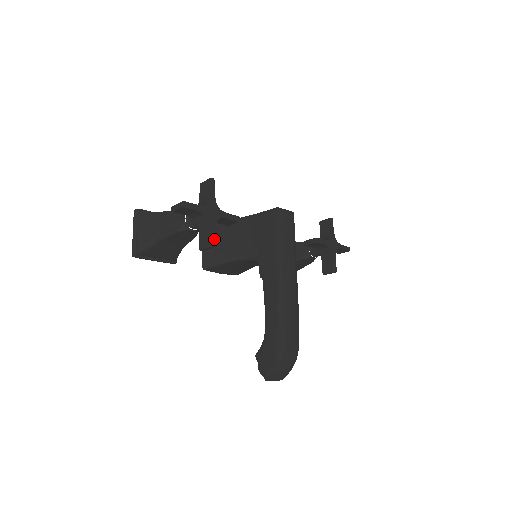
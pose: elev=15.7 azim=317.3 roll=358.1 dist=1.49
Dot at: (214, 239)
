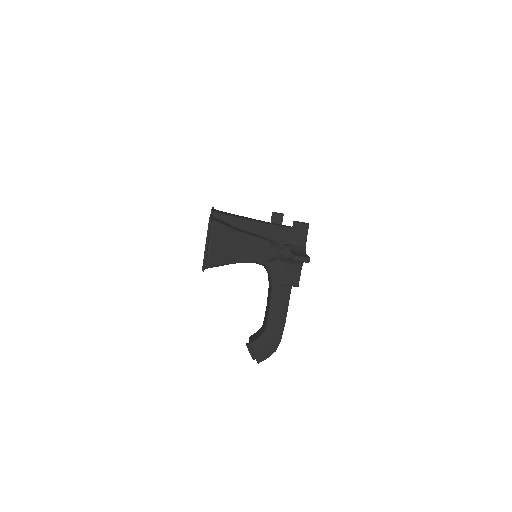
Dot at: (299, 279)
